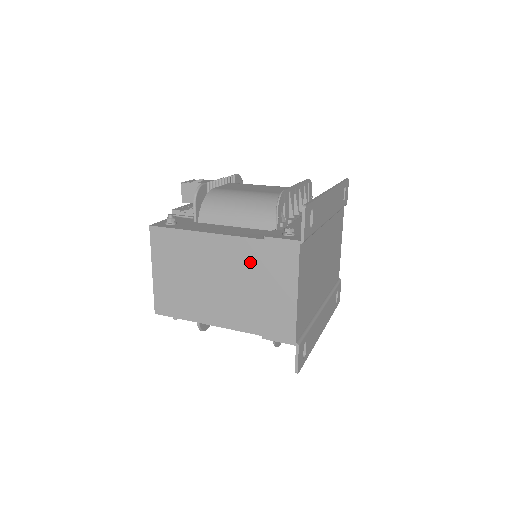
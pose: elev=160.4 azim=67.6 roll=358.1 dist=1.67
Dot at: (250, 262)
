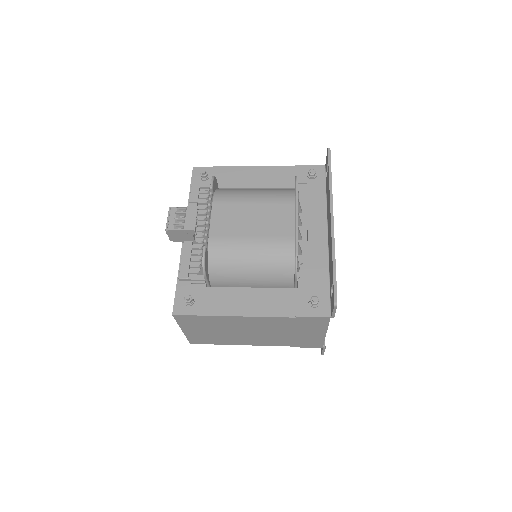
Dot at: (282, 325)
